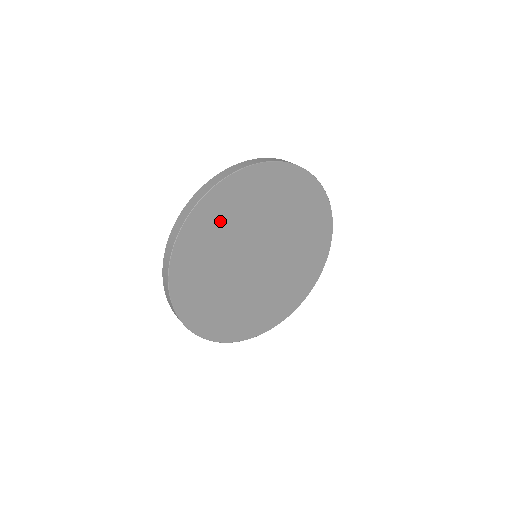
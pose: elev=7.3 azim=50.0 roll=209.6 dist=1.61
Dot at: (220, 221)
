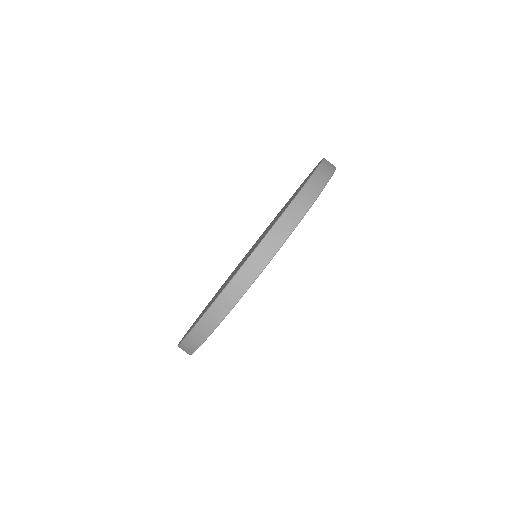
Dot at: occluded
